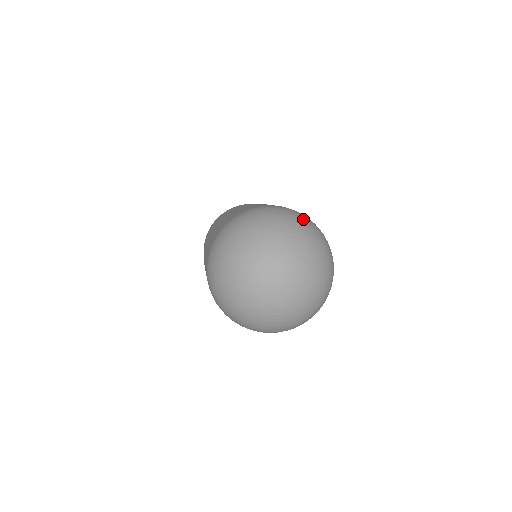
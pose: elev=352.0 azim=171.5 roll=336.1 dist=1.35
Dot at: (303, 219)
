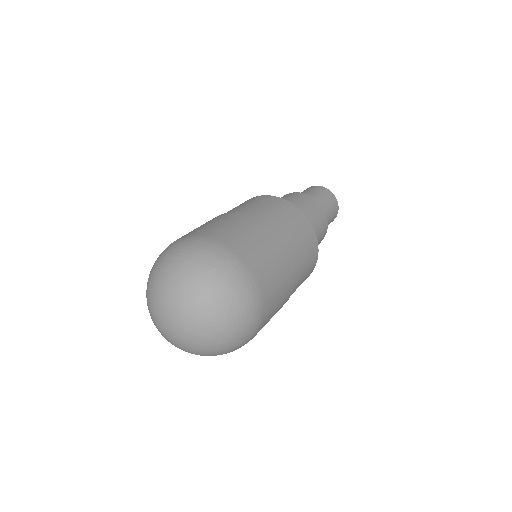
Dot at: (233, 285)
